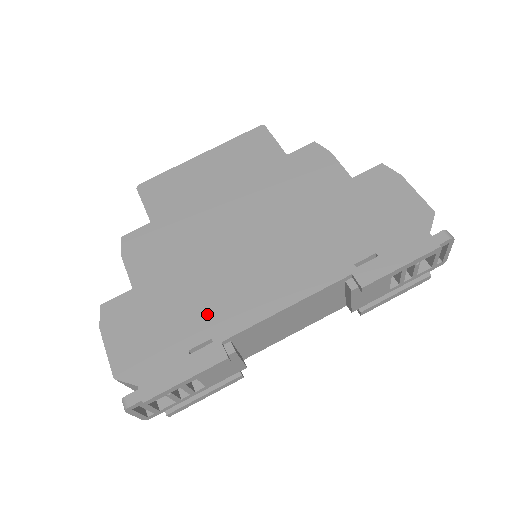
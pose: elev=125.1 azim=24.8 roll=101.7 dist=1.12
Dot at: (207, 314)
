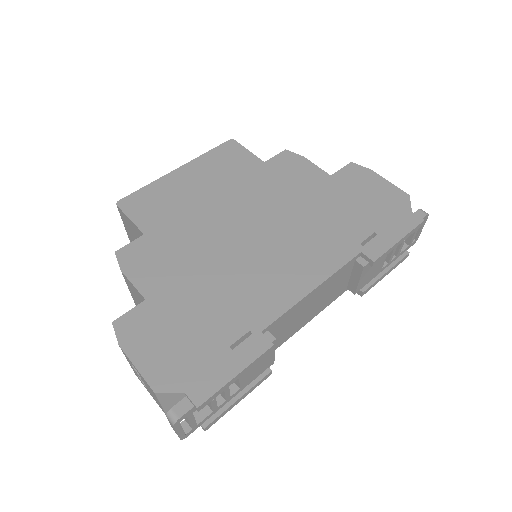
Dot at: (237, 309)
